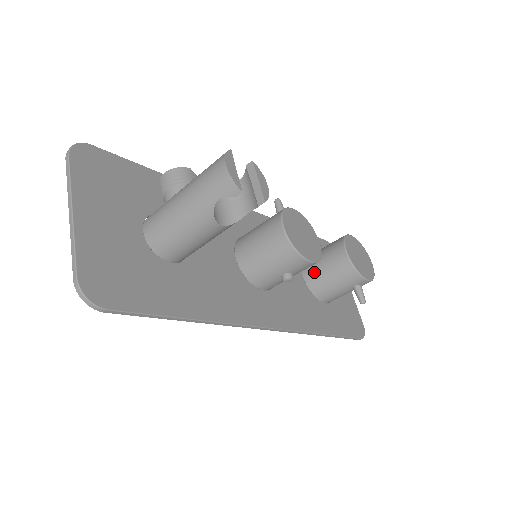
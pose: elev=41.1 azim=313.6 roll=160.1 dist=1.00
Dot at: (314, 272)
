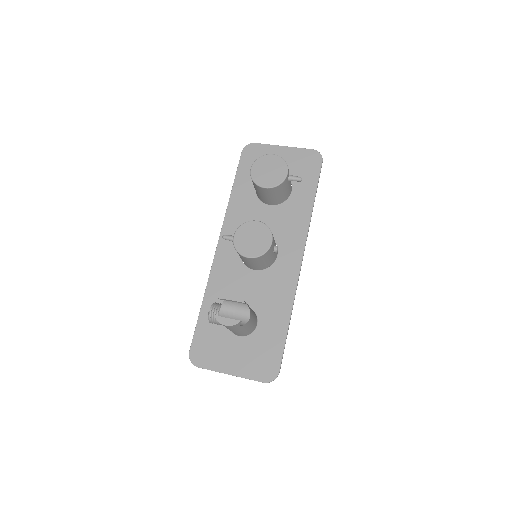
Dot at: (270, 201)
